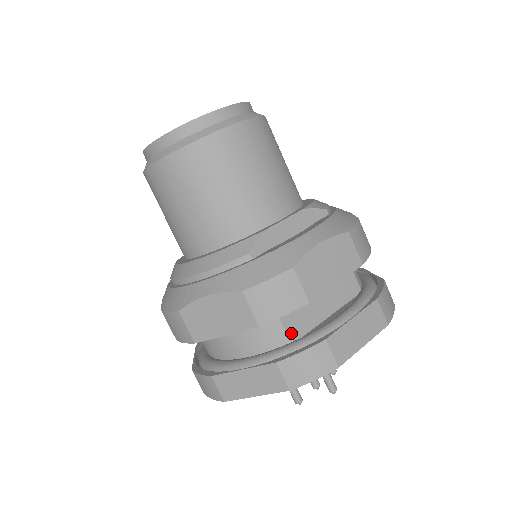
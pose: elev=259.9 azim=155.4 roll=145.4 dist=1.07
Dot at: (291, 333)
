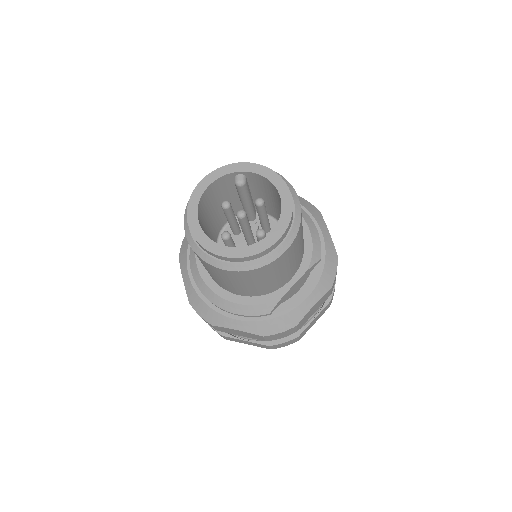
Dot at: occluded
